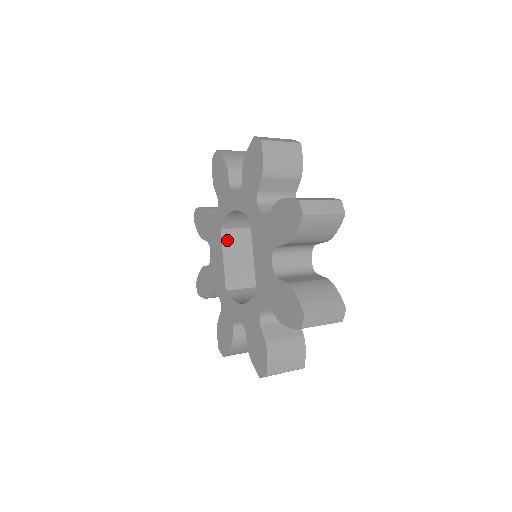
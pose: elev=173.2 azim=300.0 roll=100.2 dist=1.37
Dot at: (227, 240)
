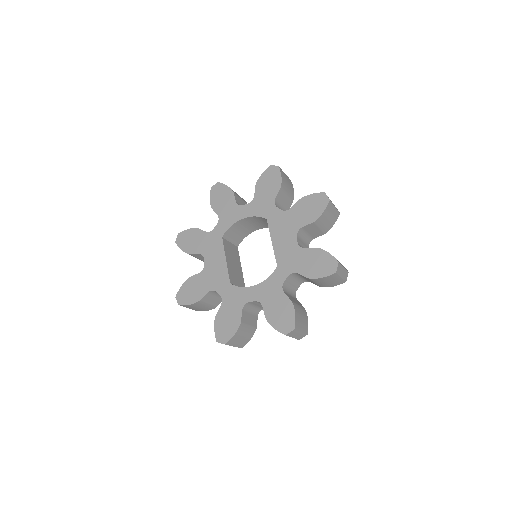
Dot at: (226, 247)
